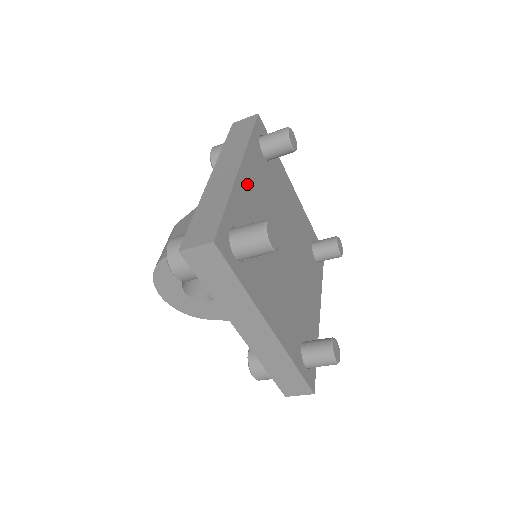
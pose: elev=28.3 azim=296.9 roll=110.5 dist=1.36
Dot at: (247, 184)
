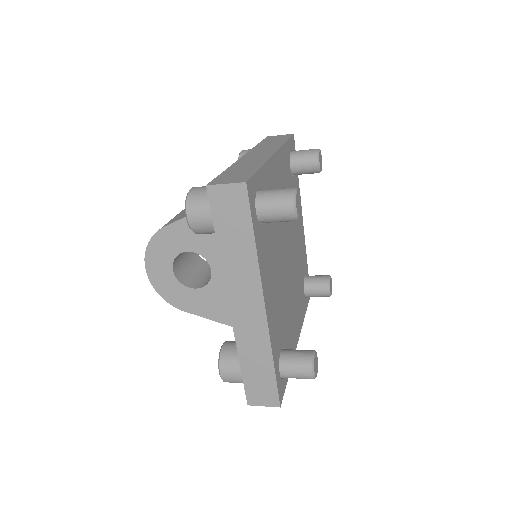
Dot at: (276, 172)
